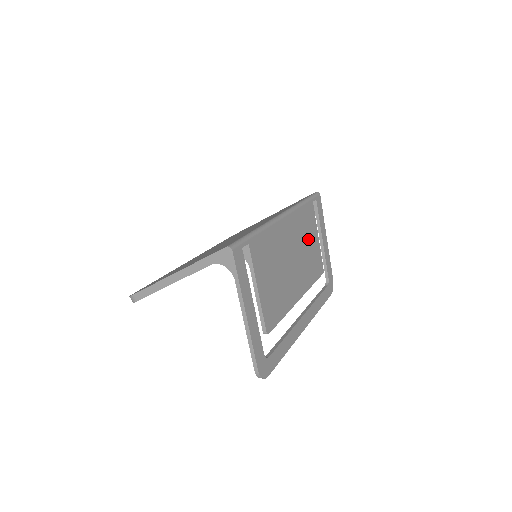
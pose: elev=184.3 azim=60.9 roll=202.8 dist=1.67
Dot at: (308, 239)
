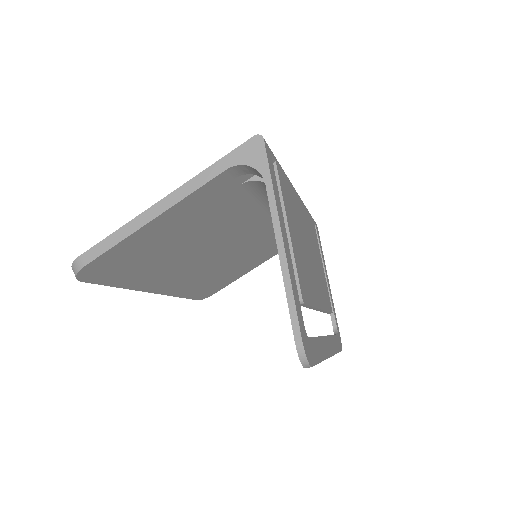
Dot at: (316, 253)
